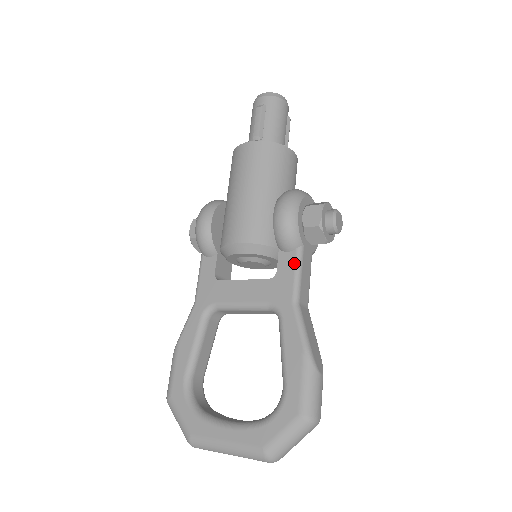
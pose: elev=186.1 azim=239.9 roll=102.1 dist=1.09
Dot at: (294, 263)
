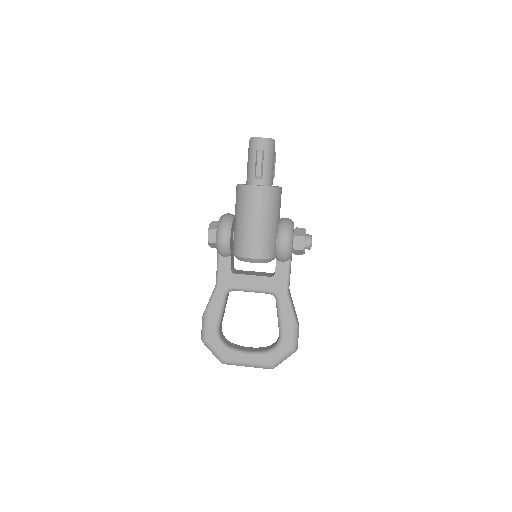
Dot at: (286, 269)
